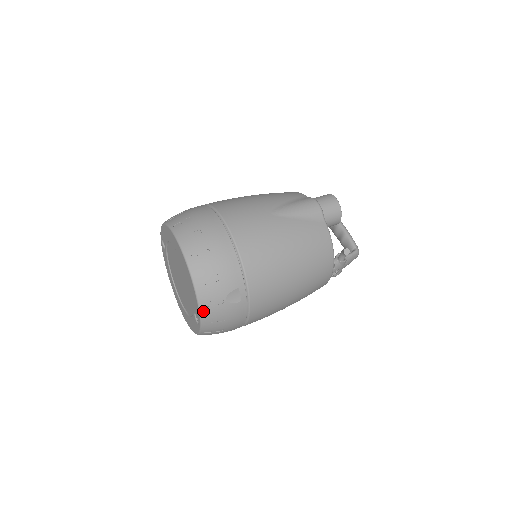
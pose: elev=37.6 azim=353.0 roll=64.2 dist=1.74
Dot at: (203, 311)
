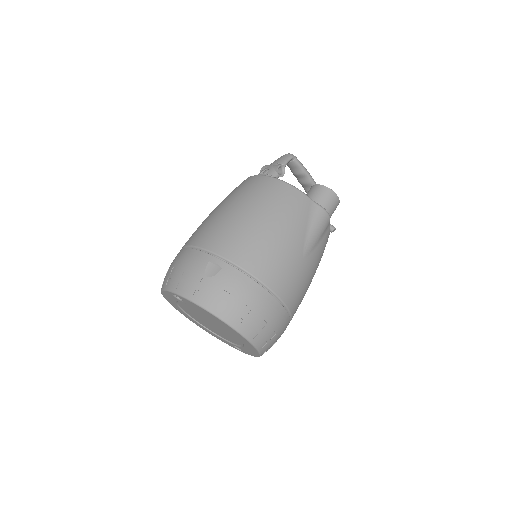
Dot at: occluded
